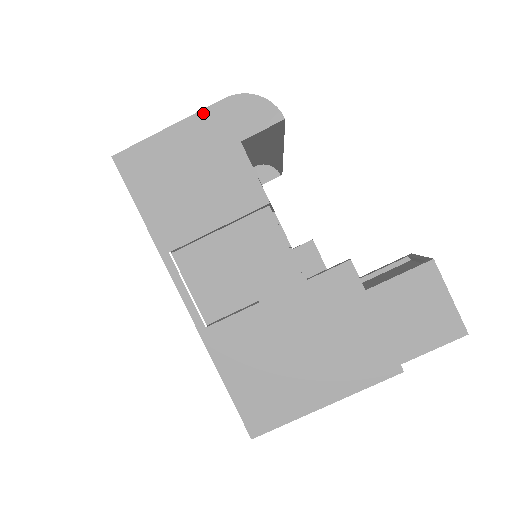
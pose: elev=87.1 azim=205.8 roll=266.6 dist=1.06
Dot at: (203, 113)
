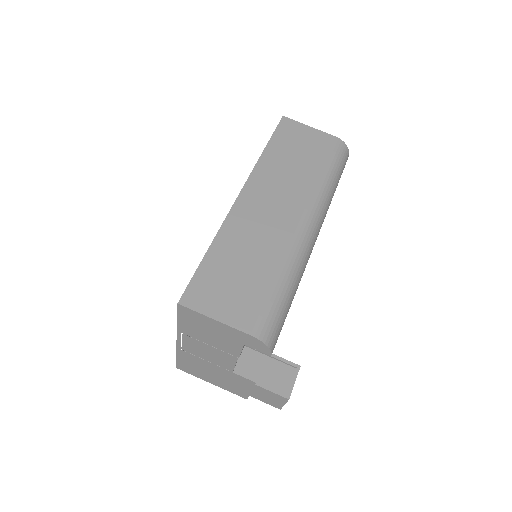
Dot at: (235, 330)
